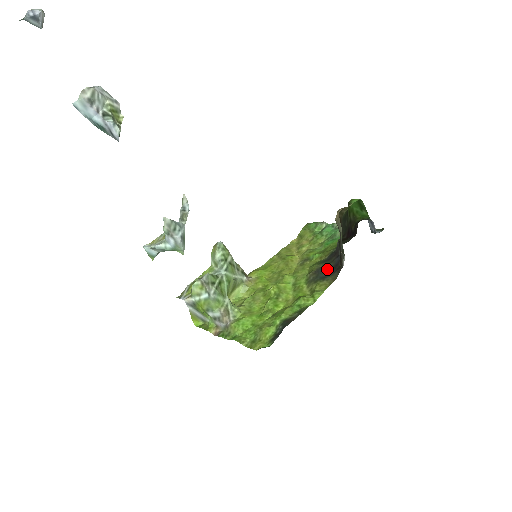
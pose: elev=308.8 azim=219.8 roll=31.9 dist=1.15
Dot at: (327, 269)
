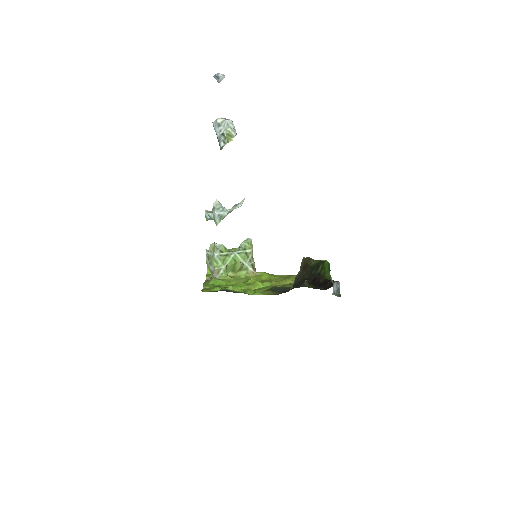
Dot at: (283, 289)
